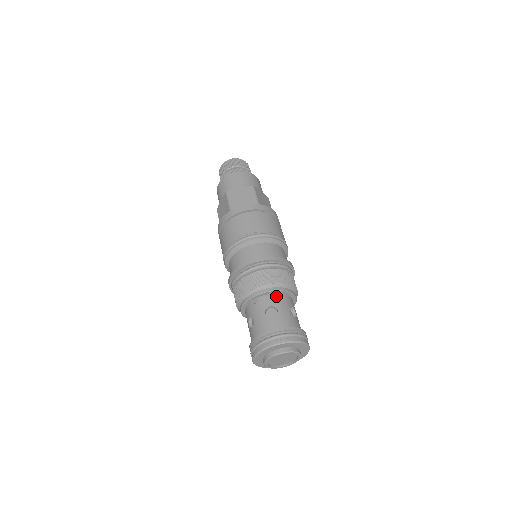
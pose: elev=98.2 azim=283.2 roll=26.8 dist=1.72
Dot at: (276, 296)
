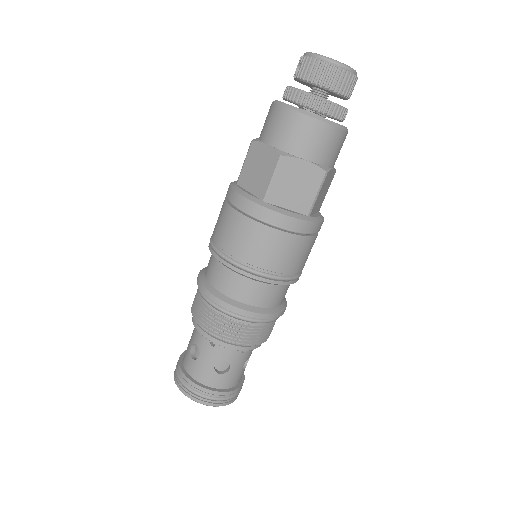
Dot at: (239, 351)
